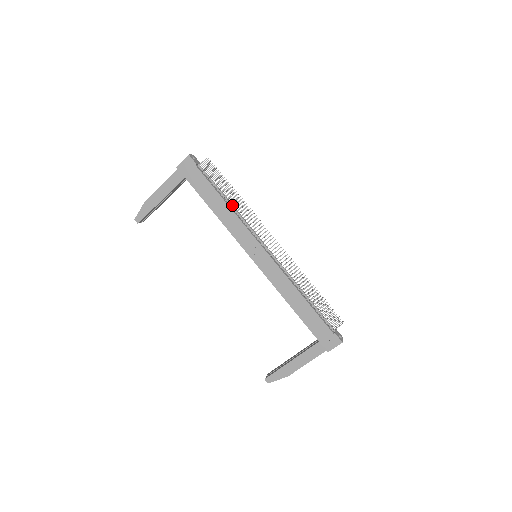
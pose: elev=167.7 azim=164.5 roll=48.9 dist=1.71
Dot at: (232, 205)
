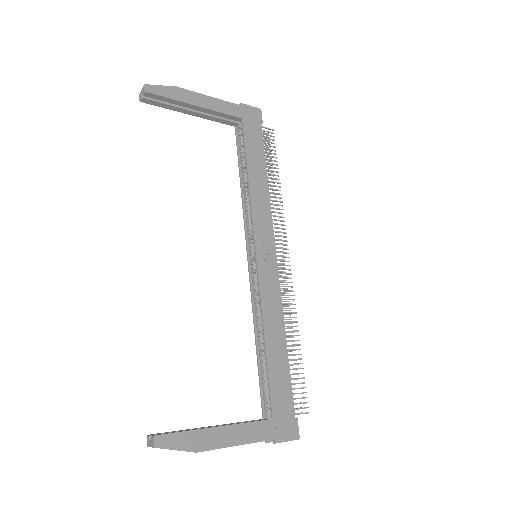
Dot at: occluded
